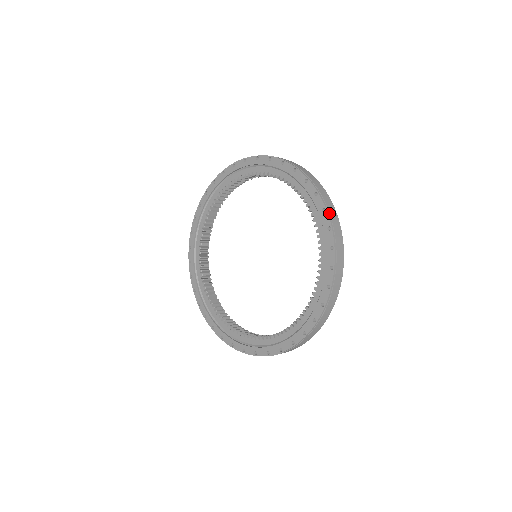
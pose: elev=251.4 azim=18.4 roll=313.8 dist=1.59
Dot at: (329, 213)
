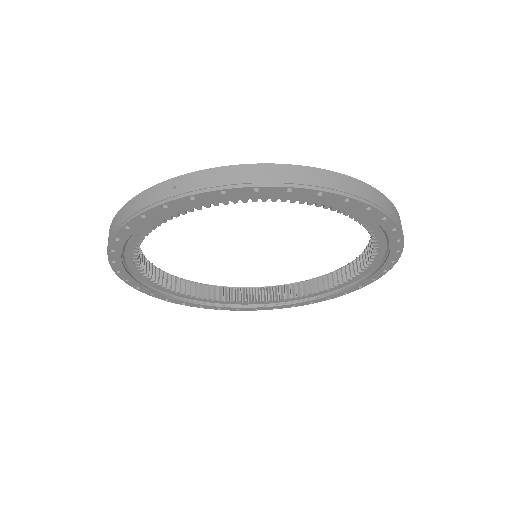
Dot at: occluded
